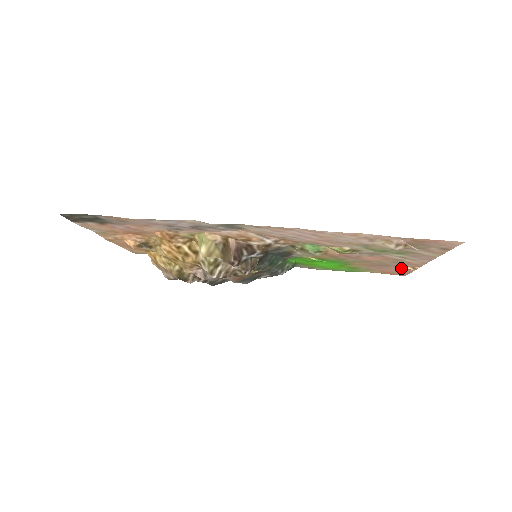
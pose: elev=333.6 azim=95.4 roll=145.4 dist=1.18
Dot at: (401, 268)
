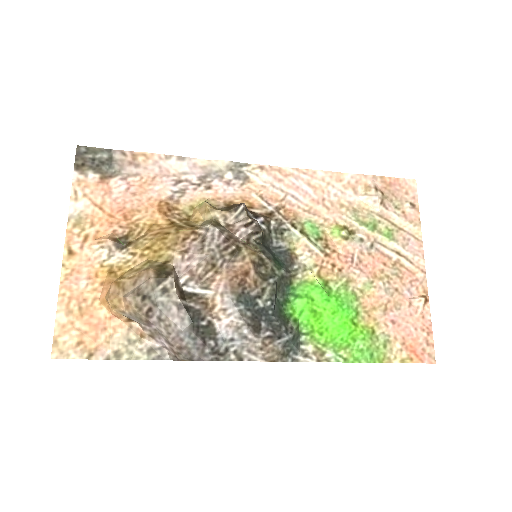
Dot at: (414, 309)
